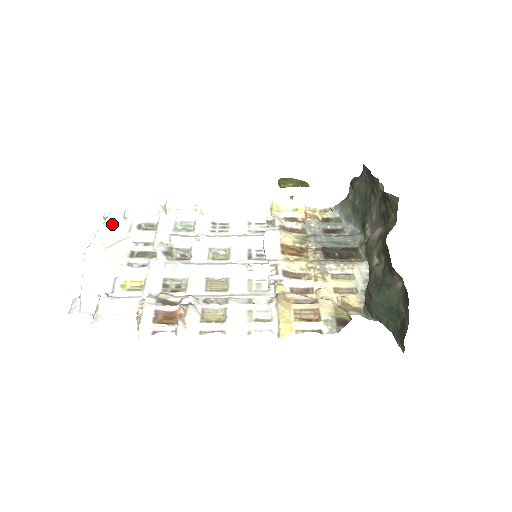
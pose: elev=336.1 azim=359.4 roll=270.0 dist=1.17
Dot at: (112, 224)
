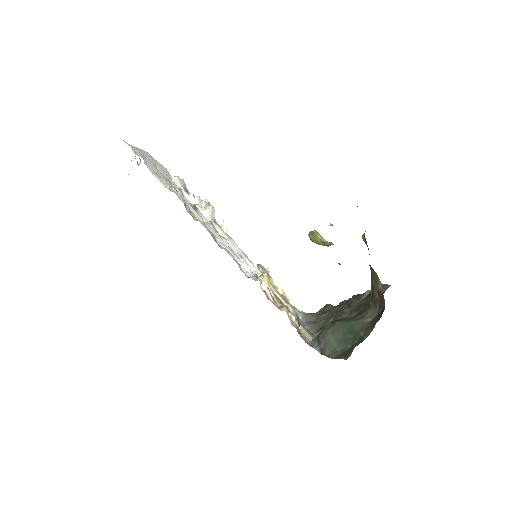
Dot at: (164, 169)
